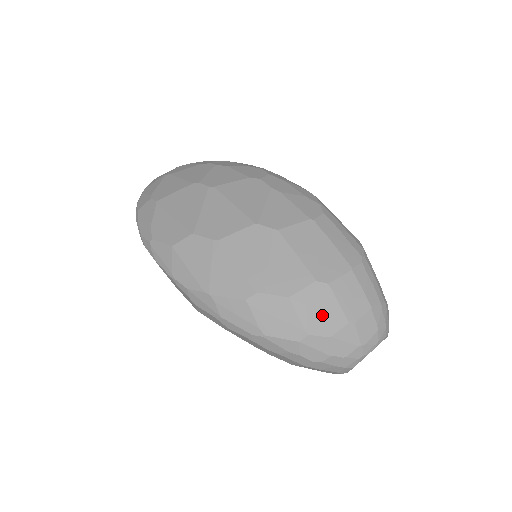
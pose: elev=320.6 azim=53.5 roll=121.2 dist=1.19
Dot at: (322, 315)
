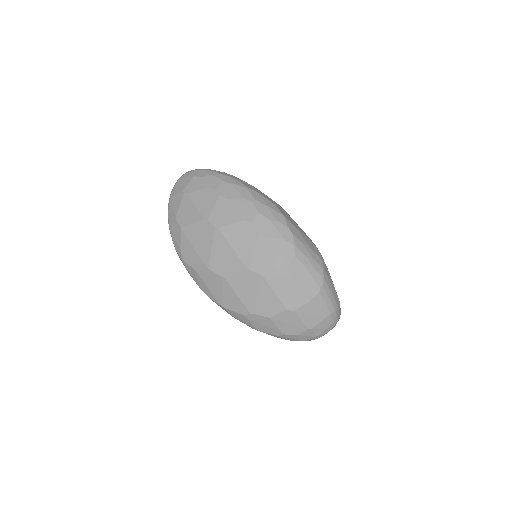
Dot at: (291, 326)
